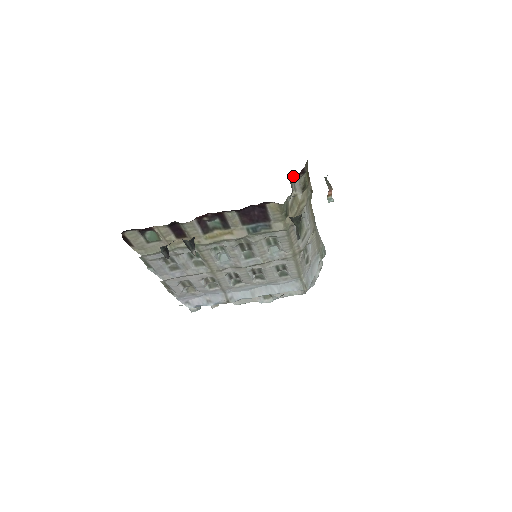
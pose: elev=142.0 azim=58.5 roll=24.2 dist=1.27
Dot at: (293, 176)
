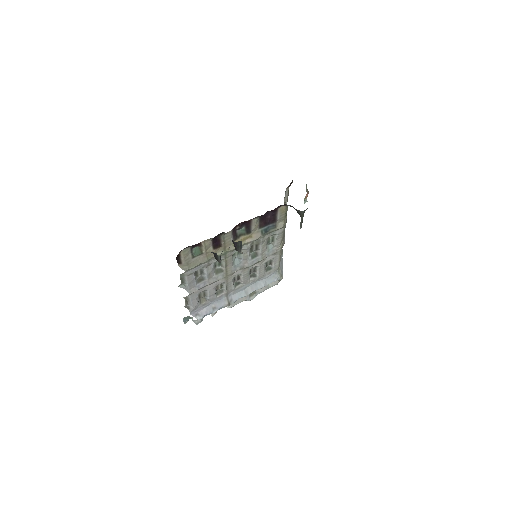
Dot at: occluded
